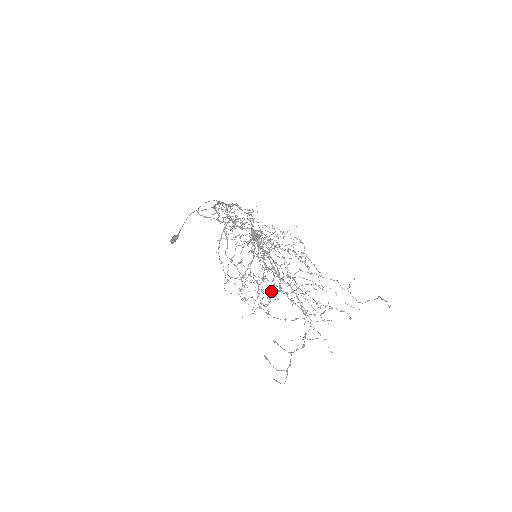
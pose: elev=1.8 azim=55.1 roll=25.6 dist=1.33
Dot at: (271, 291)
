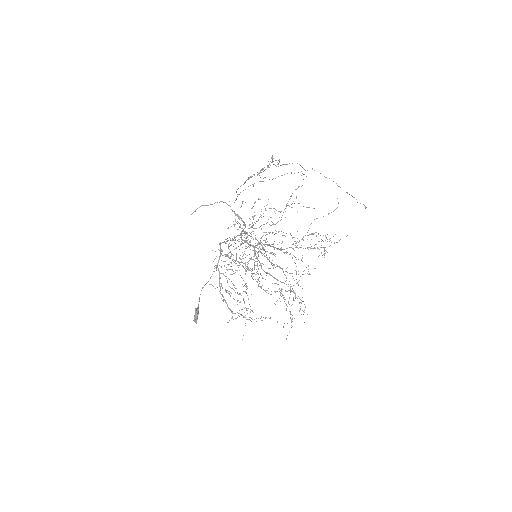
Dot at: occluded
